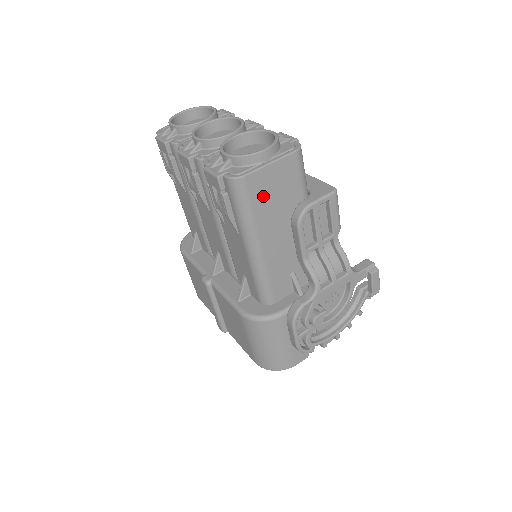
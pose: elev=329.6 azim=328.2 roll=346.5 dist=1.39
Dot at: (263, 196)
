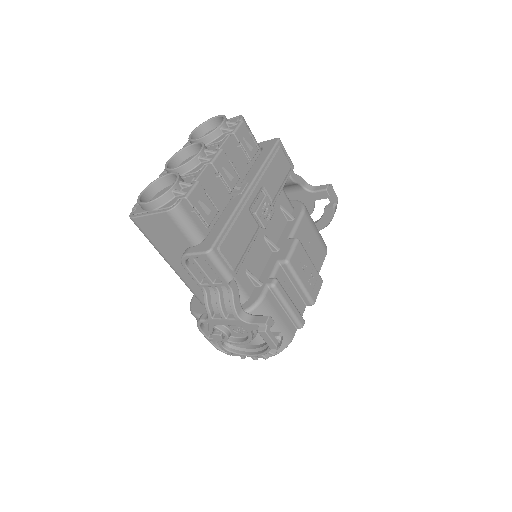
Dot at: (154, 234)
